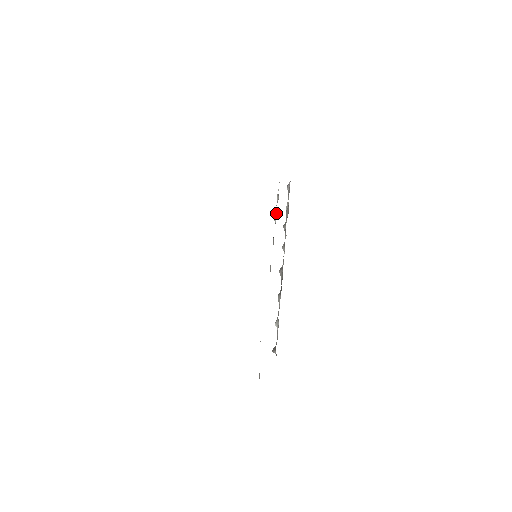
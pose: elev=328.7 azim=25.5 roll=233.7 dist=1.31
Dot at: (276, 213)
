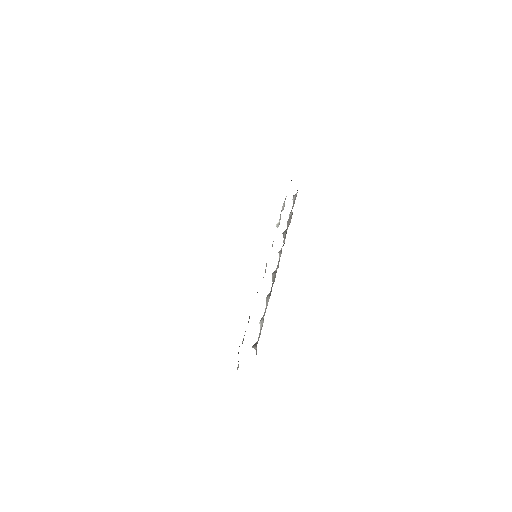
Dot at: (280, 219)
